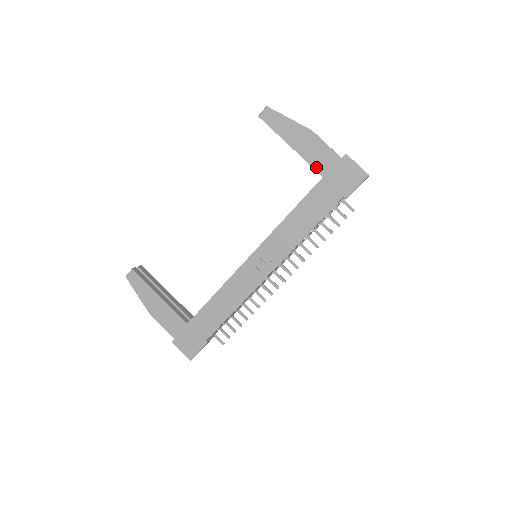
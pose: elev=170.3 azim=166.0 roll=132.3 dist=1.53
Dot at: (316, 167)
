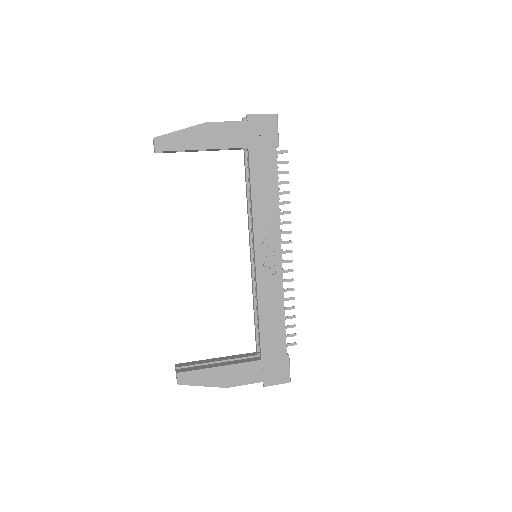
Dot at: (236, 145)
